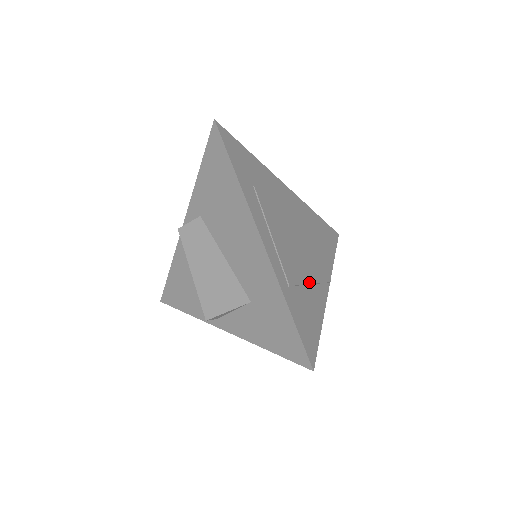
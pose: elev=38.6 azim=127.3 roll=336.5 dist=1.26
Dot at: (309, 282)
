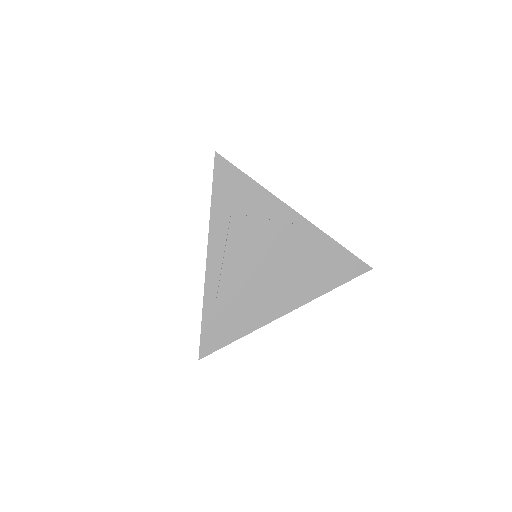
Dot at: (253, 302)
